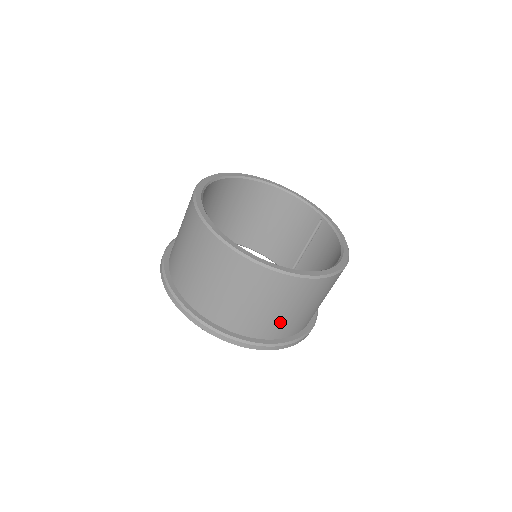
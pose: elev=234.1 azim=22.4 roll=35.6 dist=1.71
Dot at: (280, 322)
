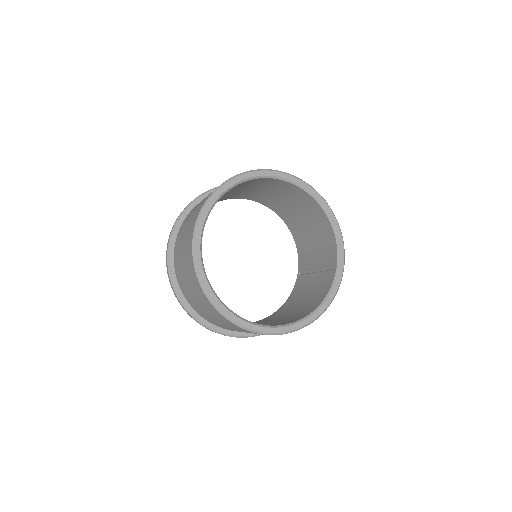
Dot at: (220, 324)
